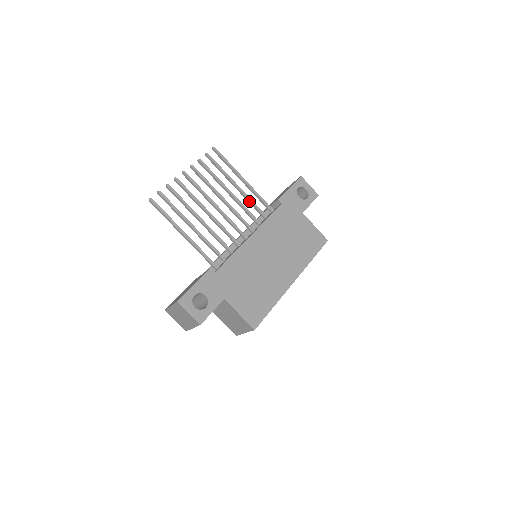
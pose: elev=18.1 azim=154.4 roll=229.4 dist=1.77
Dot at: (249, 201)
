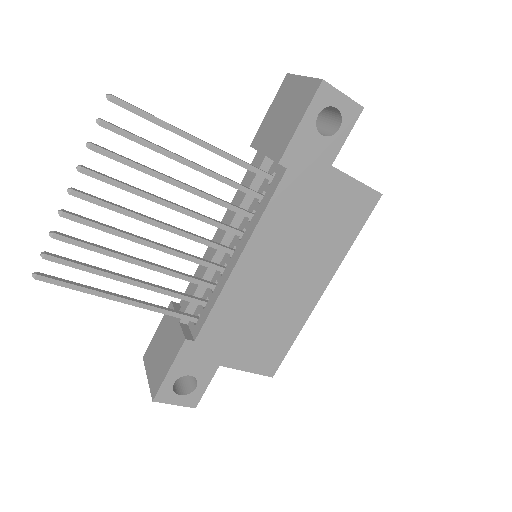
Dot at: occluded
